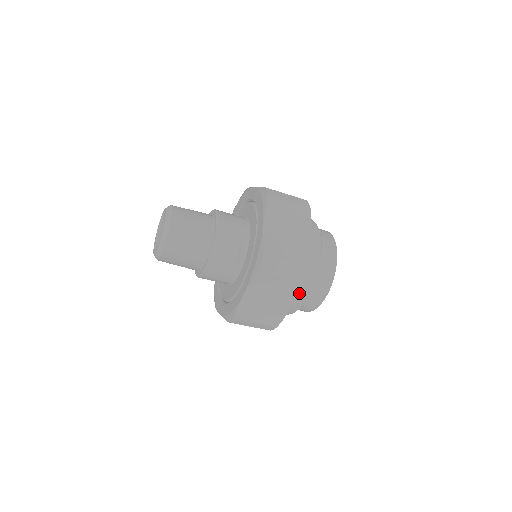
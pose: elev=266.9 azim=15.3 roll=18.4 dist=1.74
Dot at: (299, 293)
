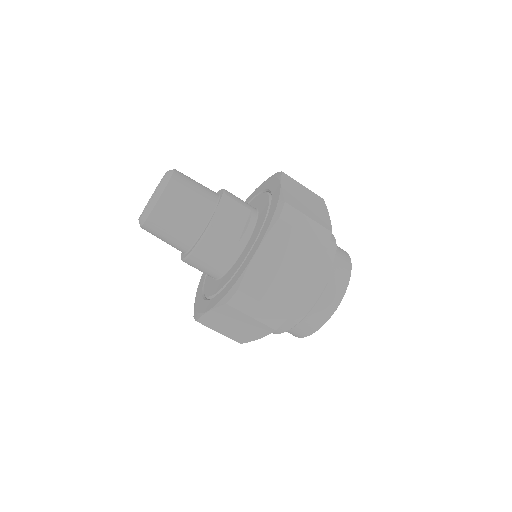
Dot at: (314, 281)
